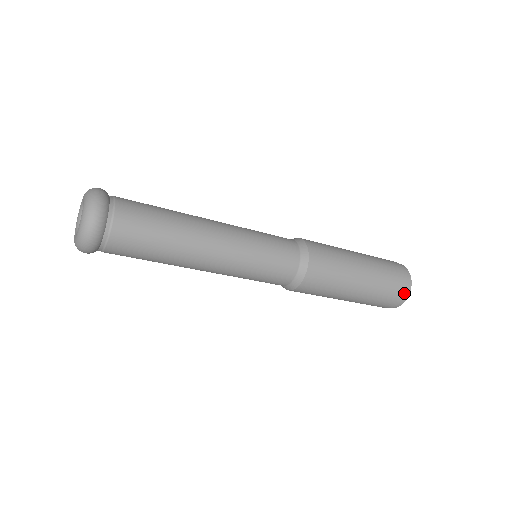
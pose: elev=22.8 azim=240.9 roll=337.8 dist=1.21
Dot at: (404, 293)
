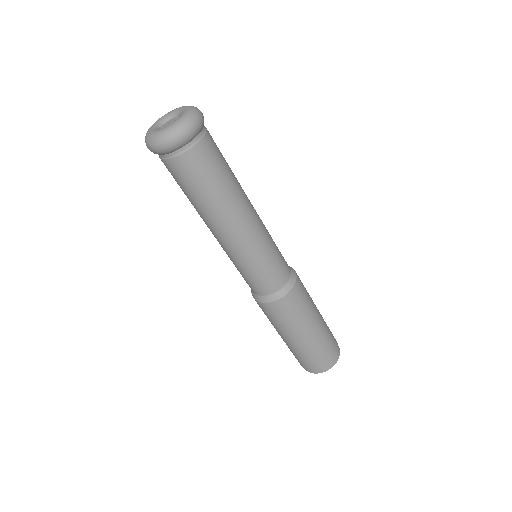
Dot at: (320, 369)
